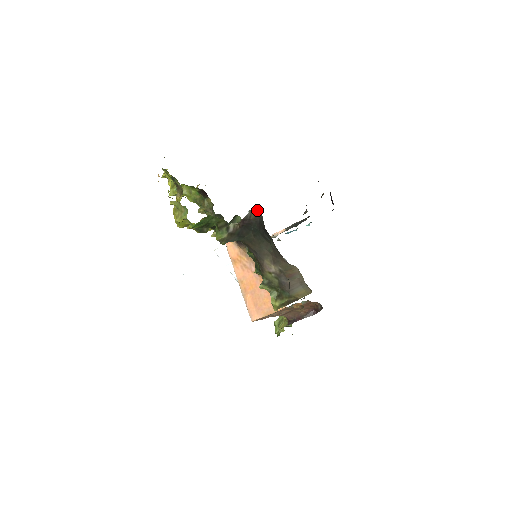
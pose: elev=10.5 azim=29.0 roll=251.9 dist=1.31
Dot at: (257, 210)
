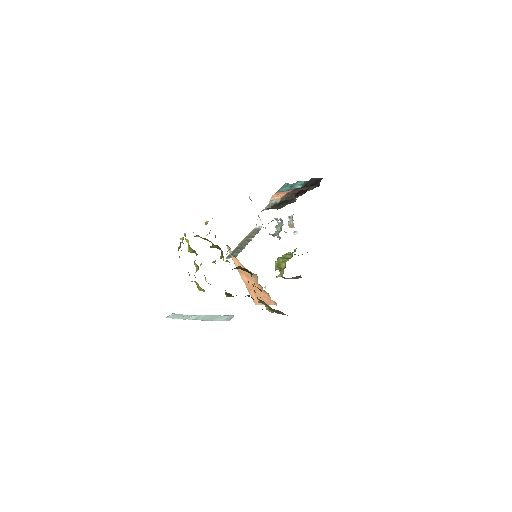
Dot at: occluded
